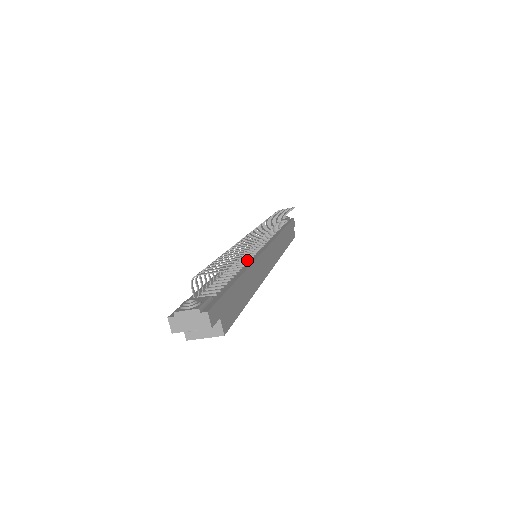
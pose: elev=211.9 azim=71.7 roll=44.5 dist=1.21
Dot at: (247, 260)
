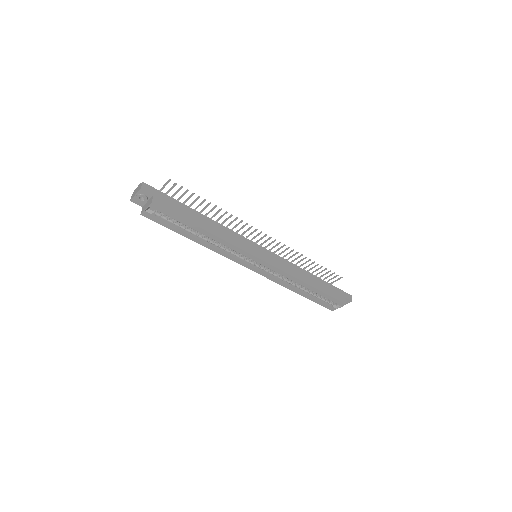
Dot at: occluded
